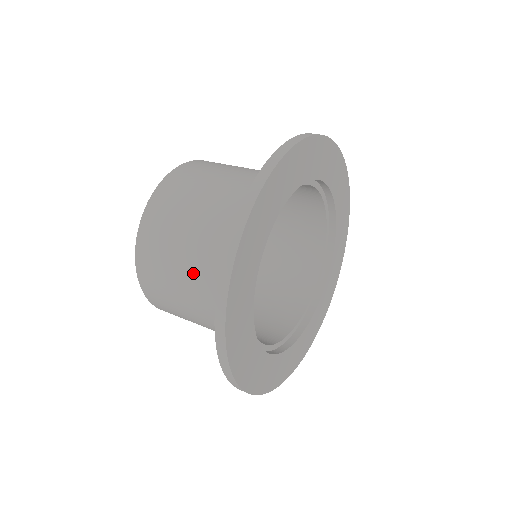
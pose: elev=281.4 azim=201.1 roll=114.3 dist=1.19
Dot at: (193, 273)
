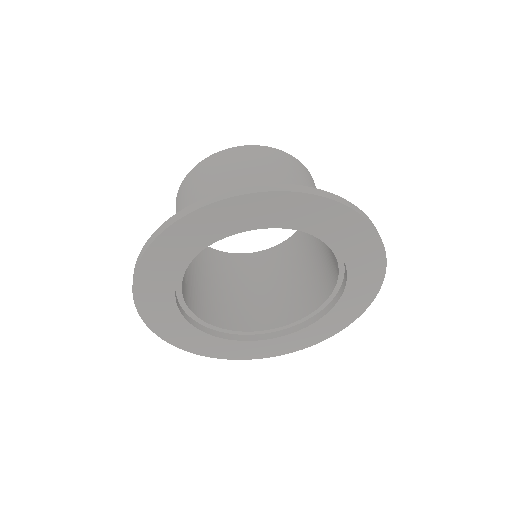
Dot at: occluded
